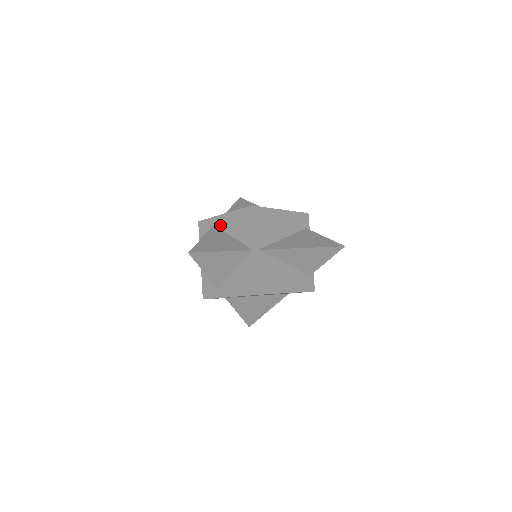
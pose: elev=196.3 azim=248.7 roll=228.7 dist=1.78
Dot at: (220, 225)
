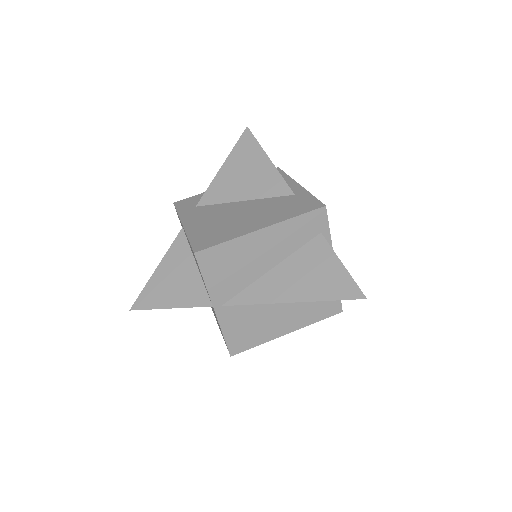
Dot at: (185, 235)
